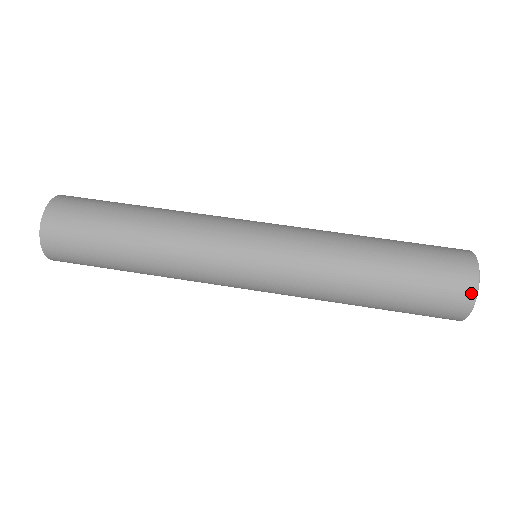
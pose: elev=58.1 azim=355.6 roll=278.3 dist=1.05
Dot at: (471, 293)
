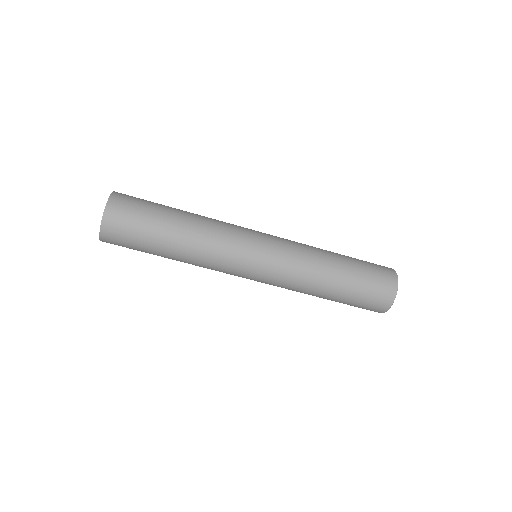
Dot at: (386, 308)
